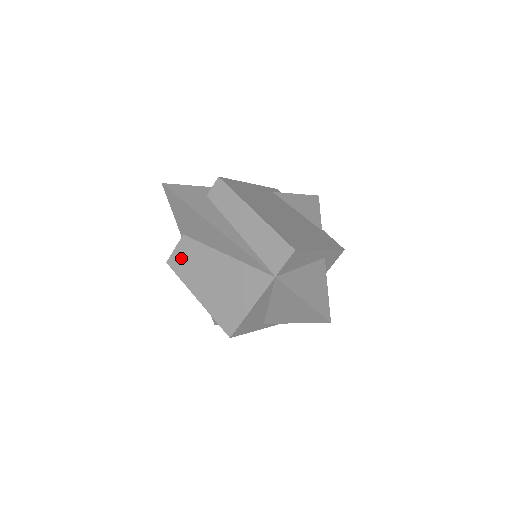
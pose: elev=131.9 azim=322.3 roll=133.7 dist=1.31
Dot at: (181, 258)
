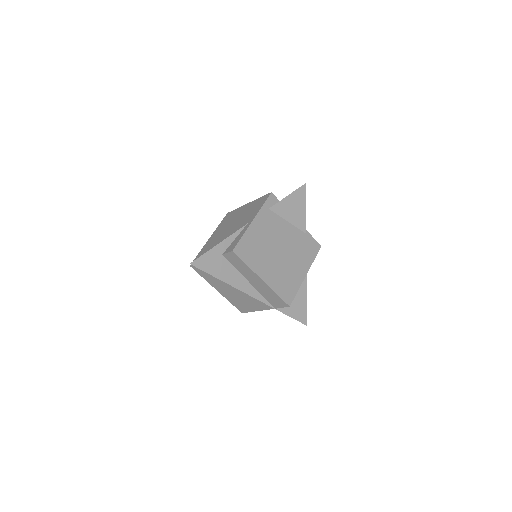
Dot at: occluded
